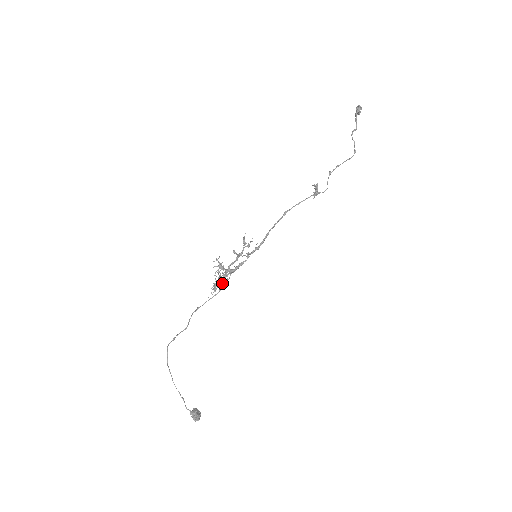
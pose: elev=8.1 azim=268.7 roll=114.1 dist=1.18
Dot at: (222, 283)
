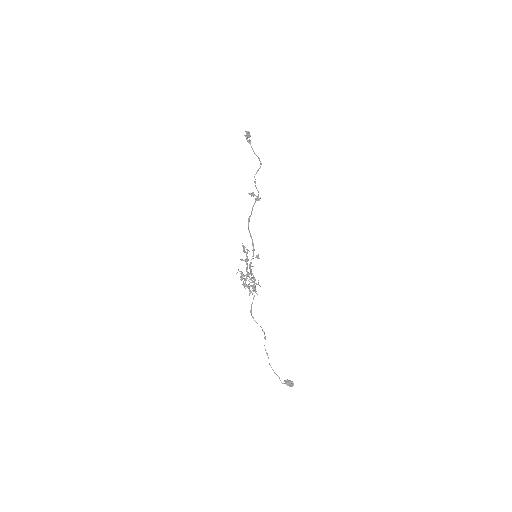
Dot at: occluded
